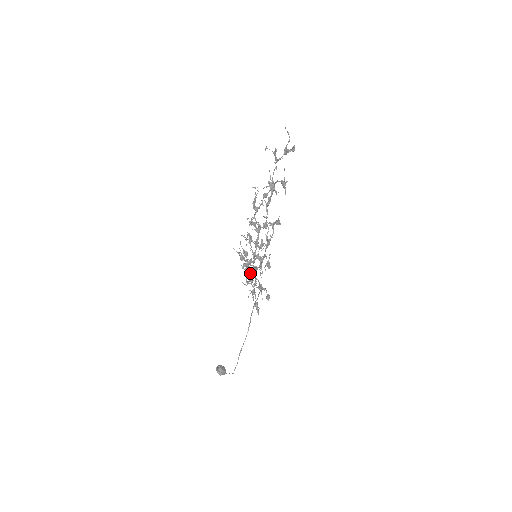
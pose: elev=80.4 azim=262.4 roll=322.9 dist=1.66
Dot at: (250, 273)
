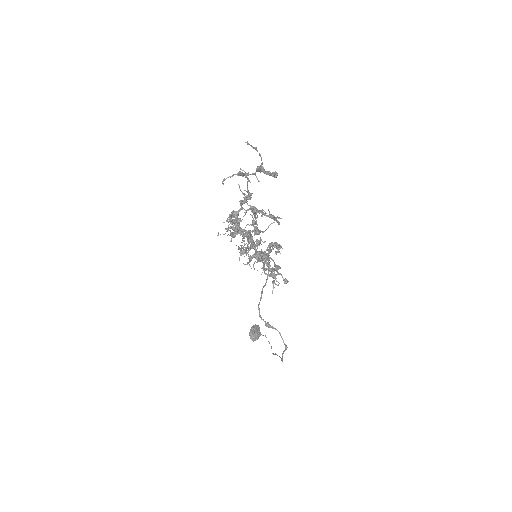
Dot at: occluded
